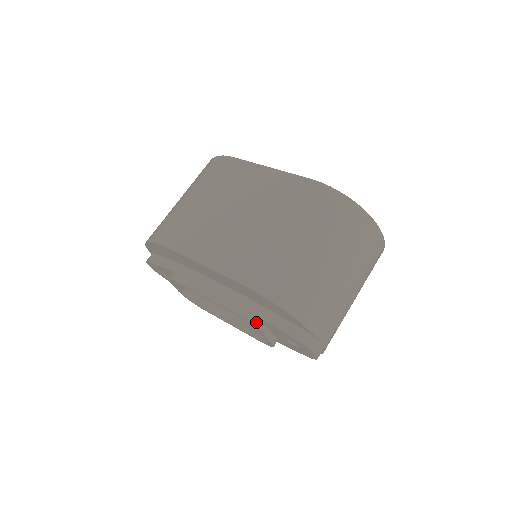
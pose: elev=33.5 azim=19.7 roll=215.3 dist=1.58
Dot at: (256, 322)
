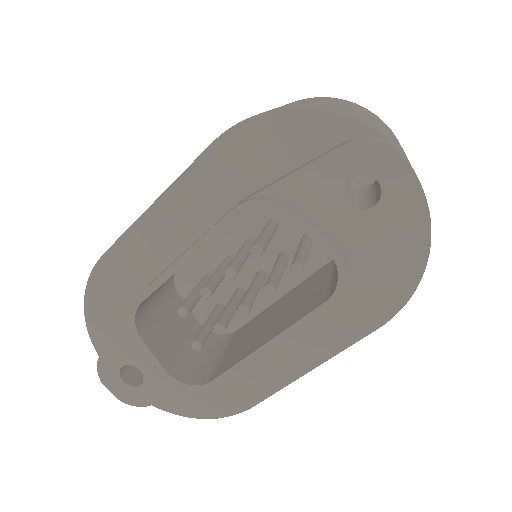
Dot at: (277, 200)
